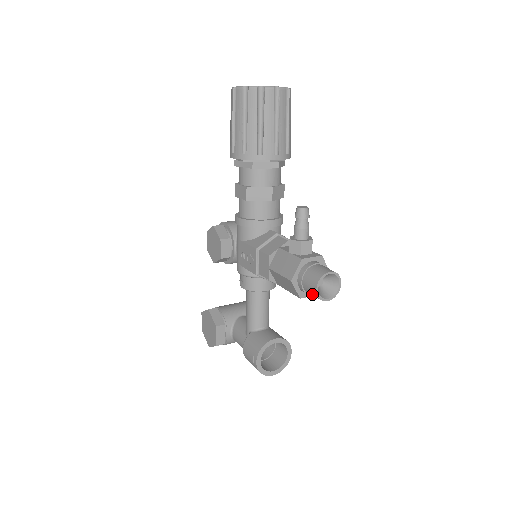
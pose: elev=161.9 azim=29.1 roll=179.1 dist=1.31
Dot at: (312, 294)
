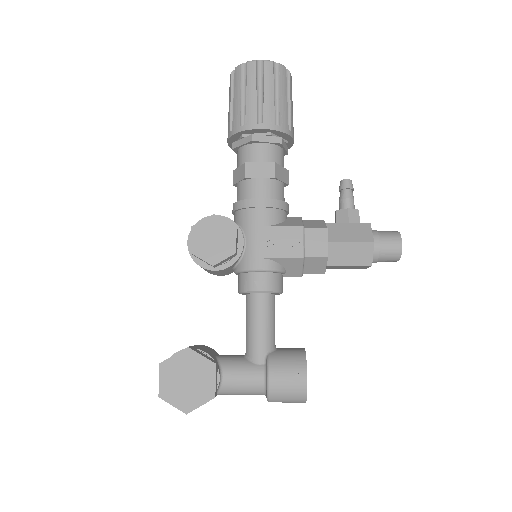
Dot at: (392, 254)
